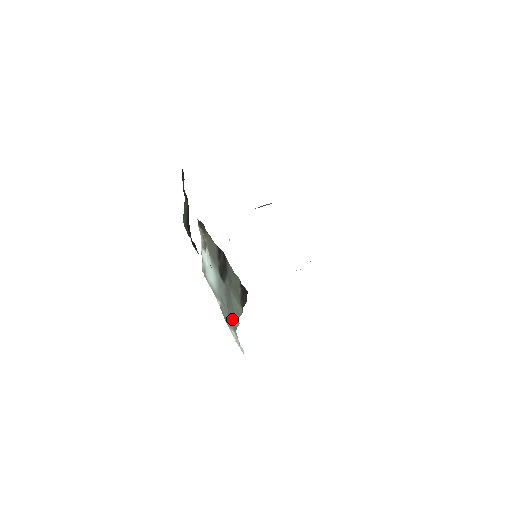
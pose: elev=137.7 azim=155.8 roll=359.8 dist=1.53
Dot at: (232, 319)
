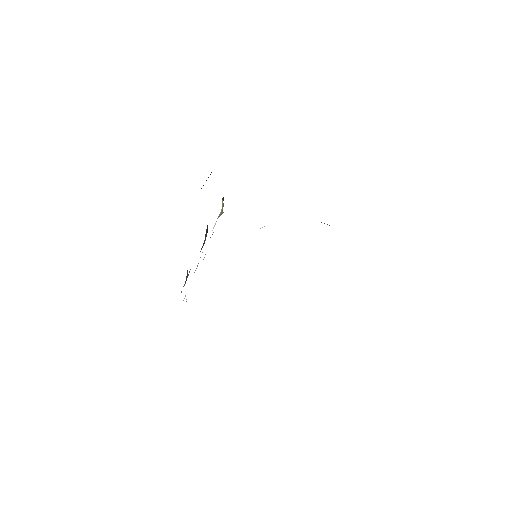
Dot at: occluded
